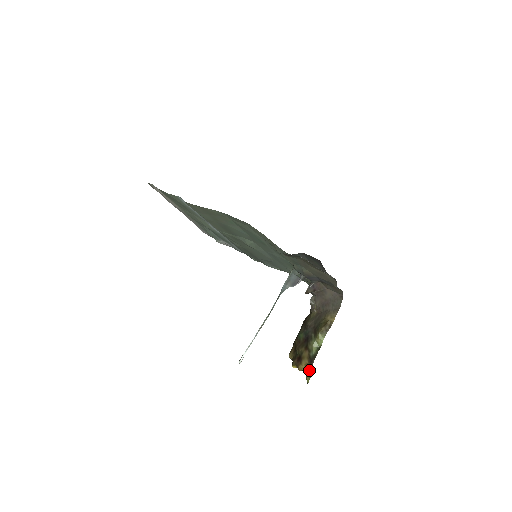
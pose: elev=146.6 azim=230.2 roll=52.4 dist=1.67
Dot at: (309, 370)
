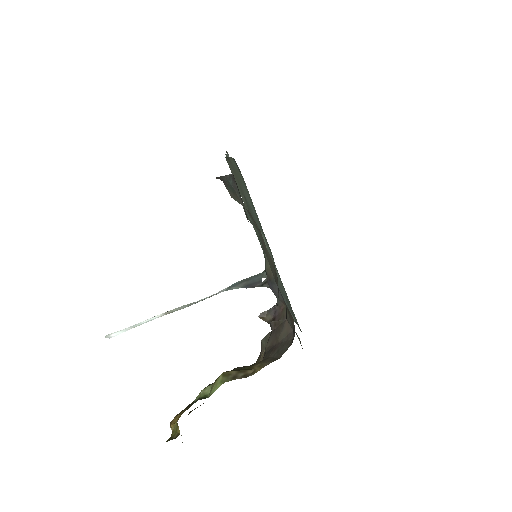
Dot at: (177, 432)
